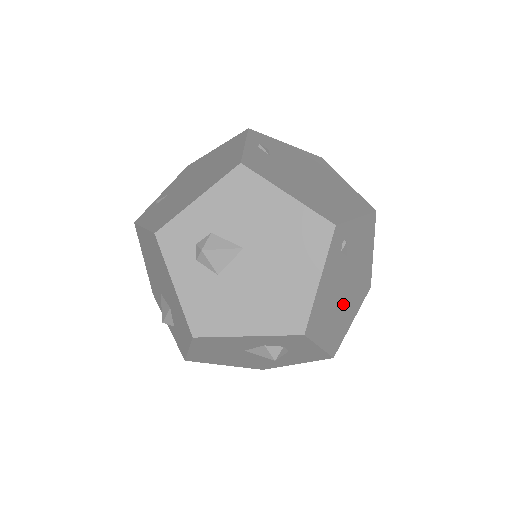
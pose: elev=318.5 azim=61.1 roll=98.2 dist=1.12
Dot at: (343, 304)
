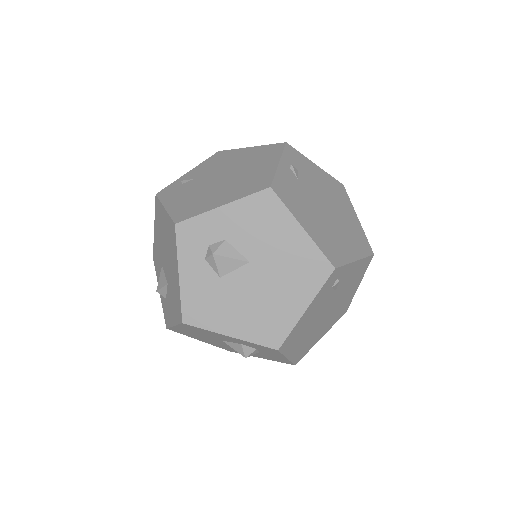
Dot at: (318, 326)
